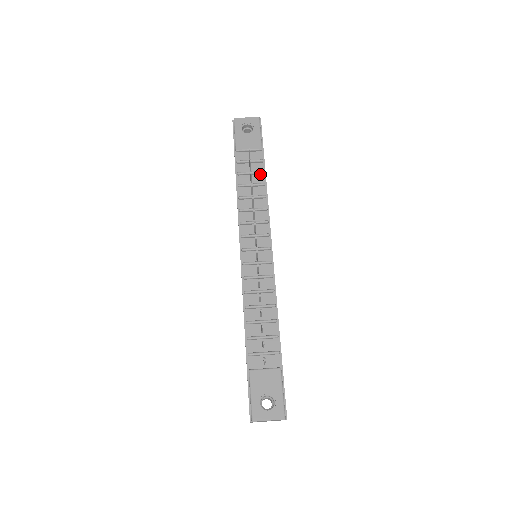
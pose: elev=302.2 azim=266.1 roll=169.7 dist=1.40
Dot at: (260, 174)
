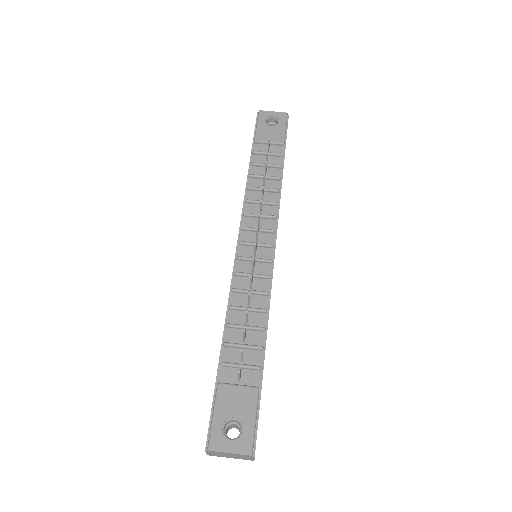
Dot at: (277, 168)
